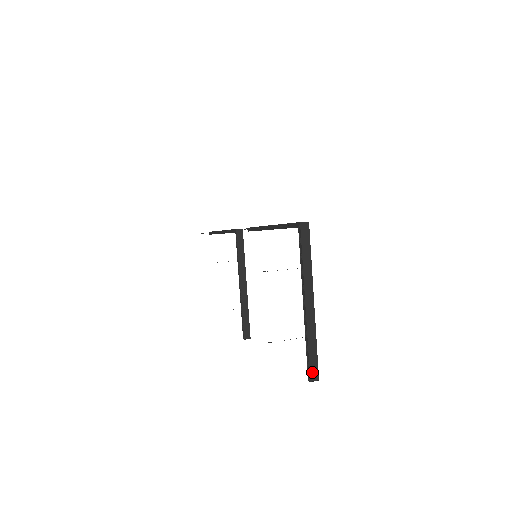
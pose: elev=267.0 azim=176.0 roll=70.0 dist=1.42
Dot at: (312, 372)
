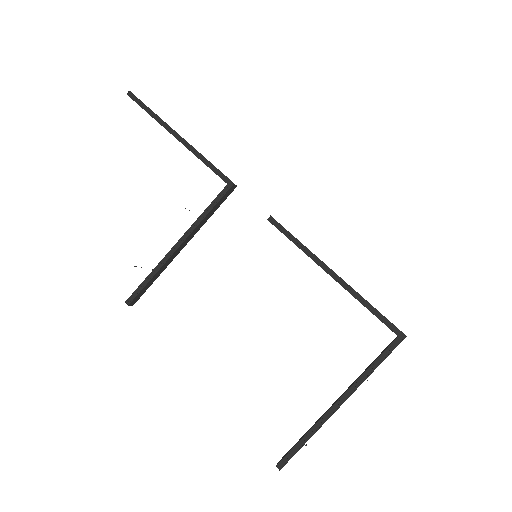
Dot at: occluded
